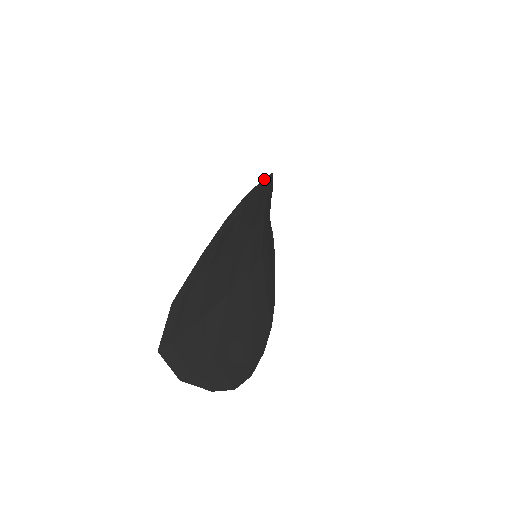
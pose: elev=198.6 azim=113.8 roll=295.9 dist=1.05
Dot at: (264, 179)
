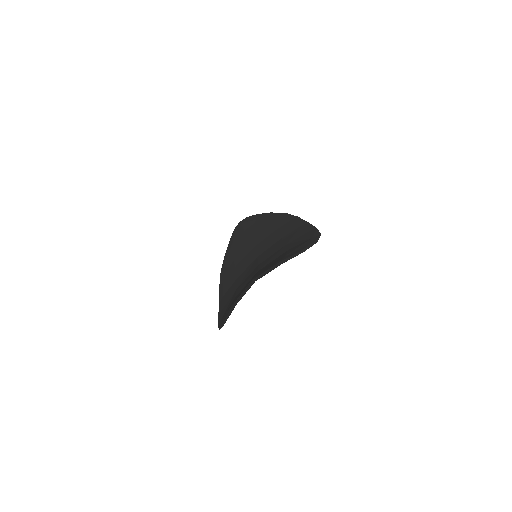
Dot at: (311, 225)
